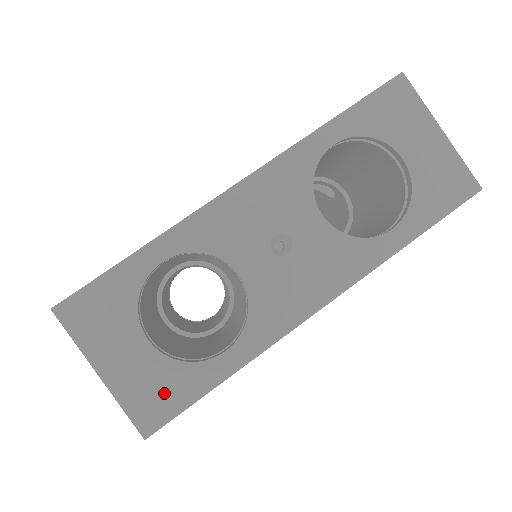
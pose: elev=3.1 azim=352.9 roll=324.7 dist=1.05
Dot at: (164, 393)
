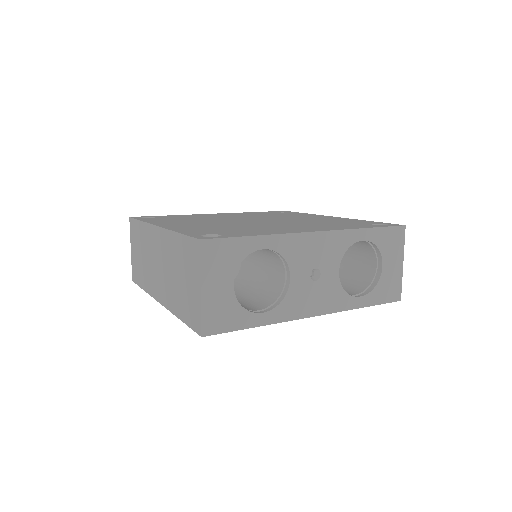
Dot at: (224, 318)
